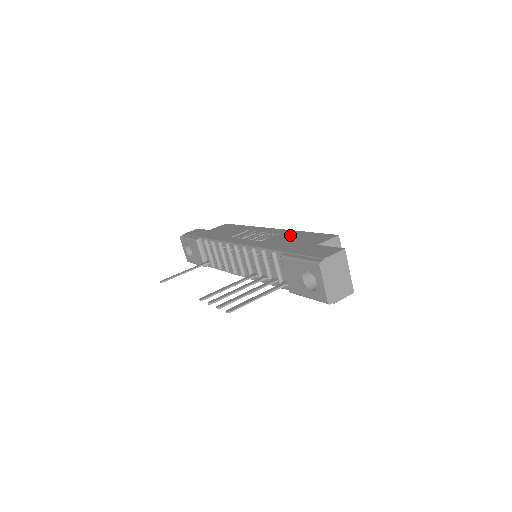
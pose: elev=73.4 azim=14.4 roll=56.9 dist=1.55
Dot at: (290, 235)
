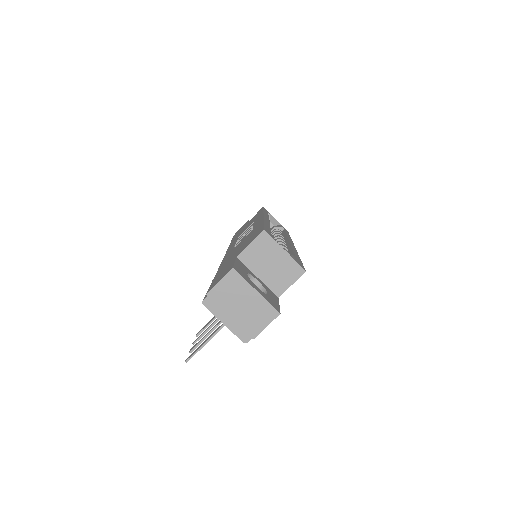
Dot at: (251, 233)
